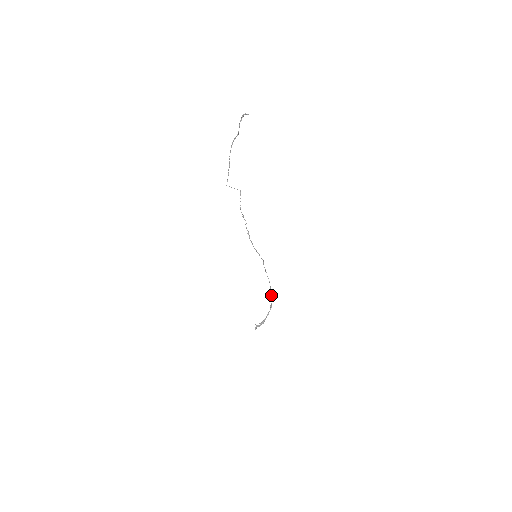
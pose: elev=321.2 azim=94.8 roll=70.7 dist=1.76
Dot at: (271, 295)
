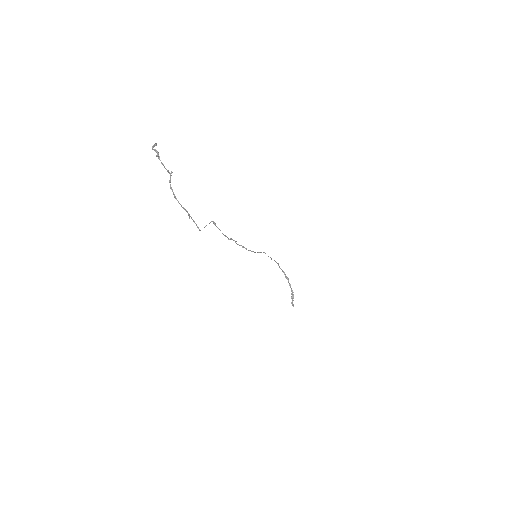
Dot at: (281, 269)
